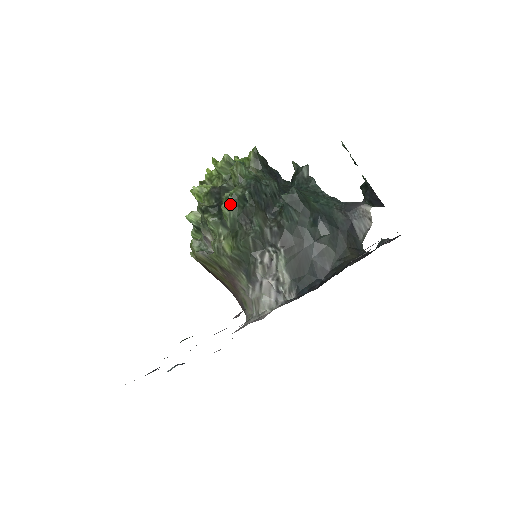
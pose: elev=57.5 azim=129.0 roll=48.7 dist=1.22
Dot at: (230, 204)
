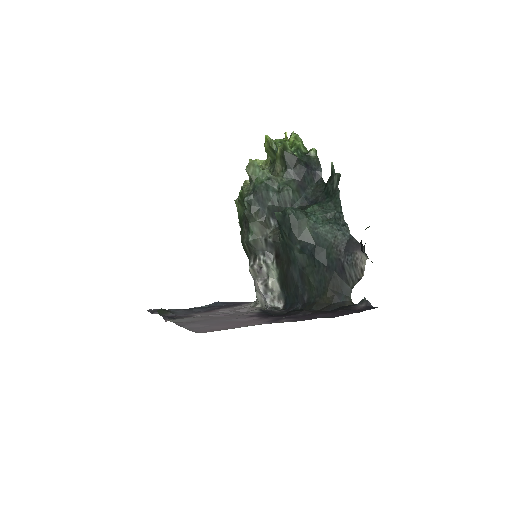
Dot at: (239, 202)
